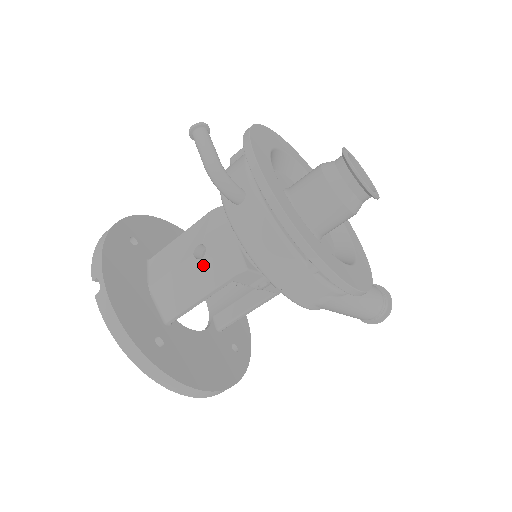
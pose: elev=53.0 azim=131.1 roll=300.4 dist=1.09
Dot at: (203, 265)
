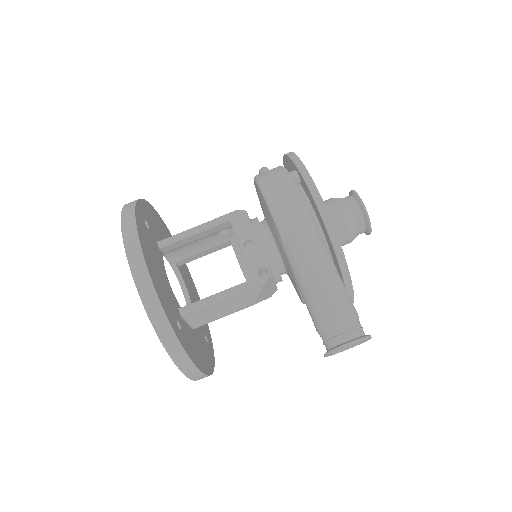
Dot at: occluded
